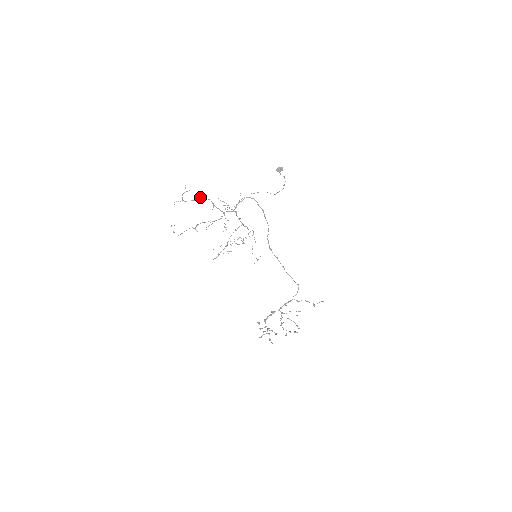
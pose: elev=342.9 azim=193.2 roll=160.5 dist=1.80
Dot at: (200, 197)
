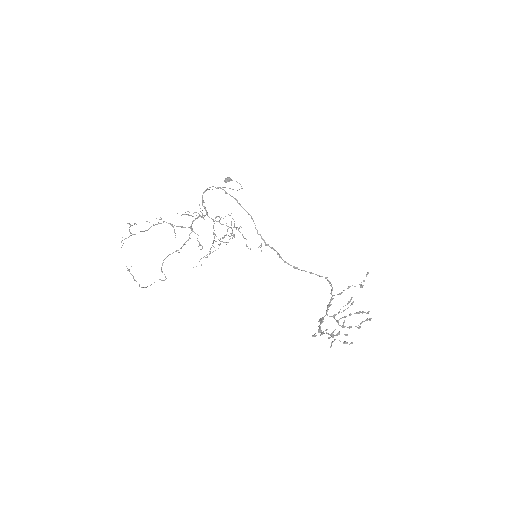
Dot at: occluded
